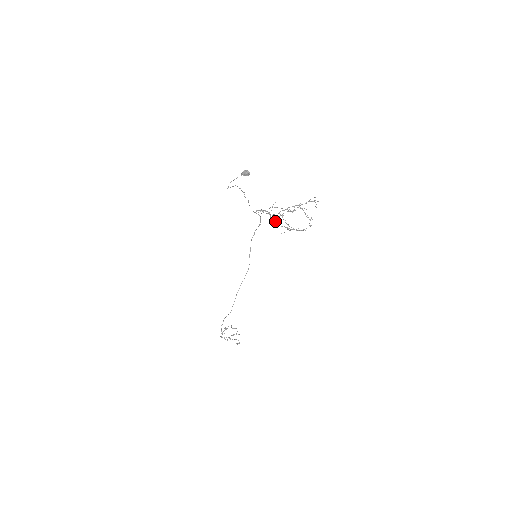
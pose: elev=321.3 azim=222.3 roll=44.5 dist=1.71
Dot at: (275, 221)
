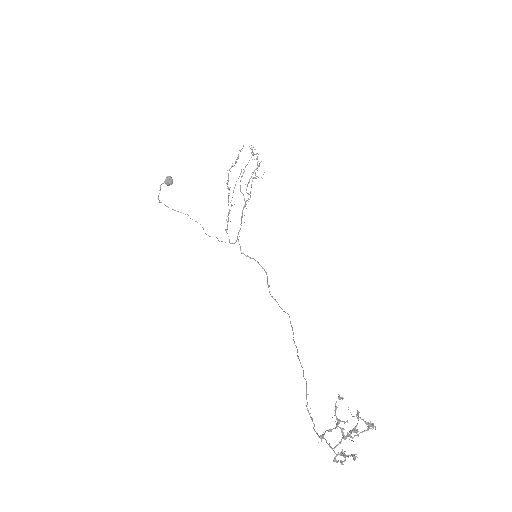
Dot at: (228, 189)
